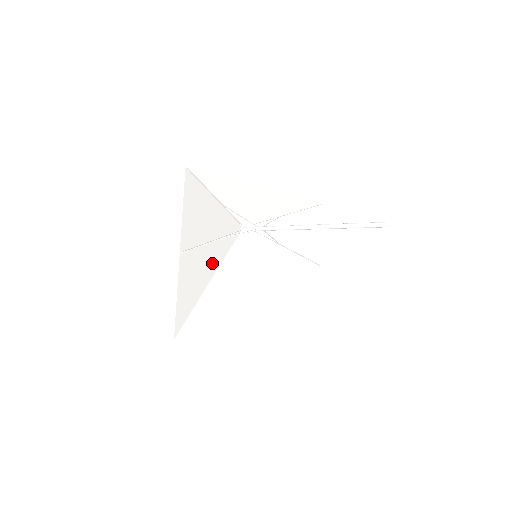
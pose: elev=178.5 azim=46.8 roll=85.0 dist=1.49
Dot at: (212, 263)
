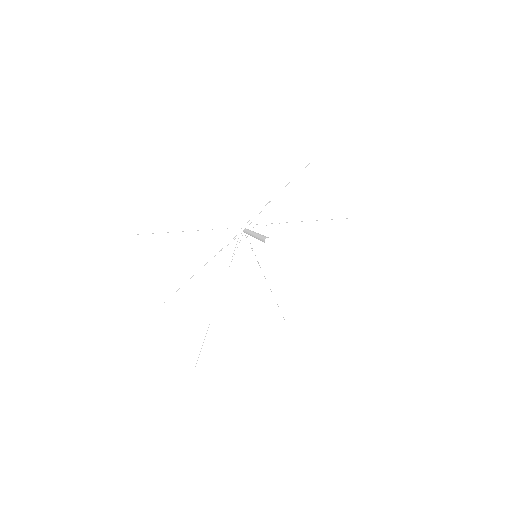
Dot at: (212, 286)
